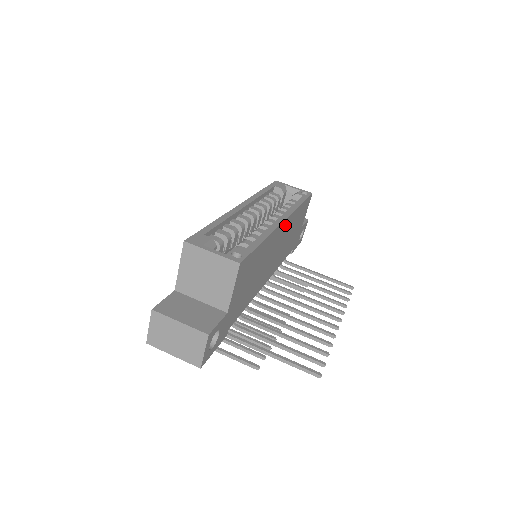
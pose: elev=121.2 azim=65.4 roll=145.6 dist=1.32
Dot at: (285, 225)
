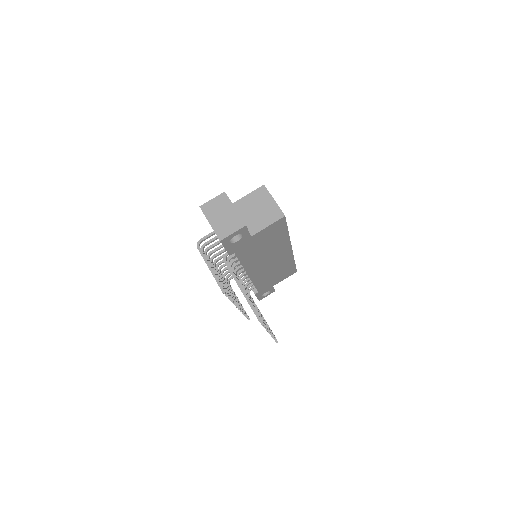
Dot at: (287, 254)
